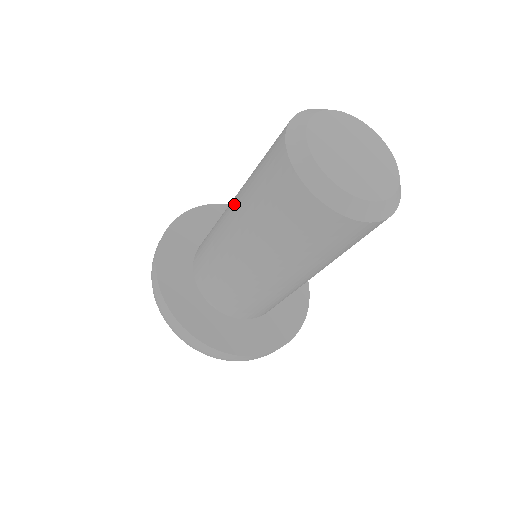
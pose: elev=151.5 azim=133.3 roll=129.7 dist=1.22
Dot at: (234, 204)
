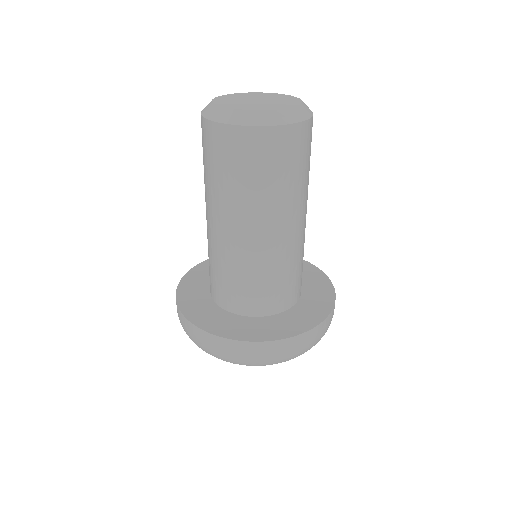
Dot at: occluded
